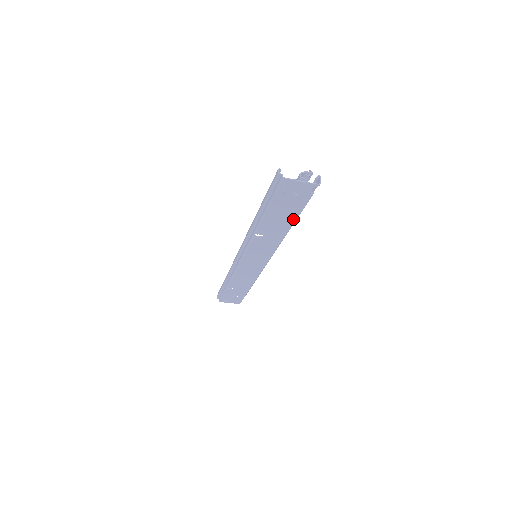
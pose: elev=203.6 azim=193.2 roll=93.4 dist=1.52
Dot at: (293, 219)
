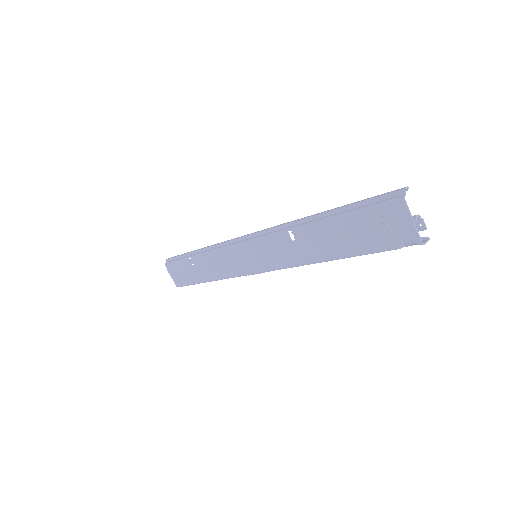
Dot at: (344, 254)
